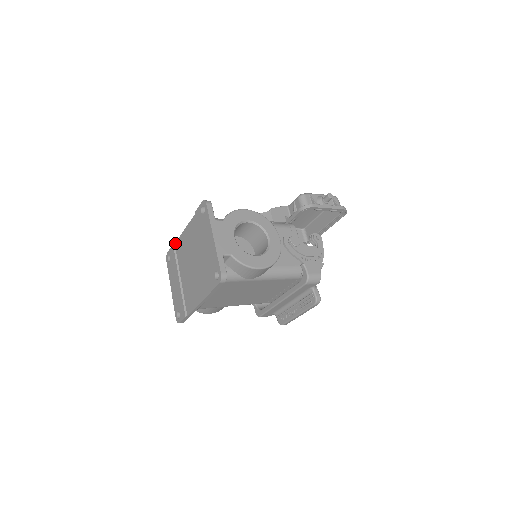
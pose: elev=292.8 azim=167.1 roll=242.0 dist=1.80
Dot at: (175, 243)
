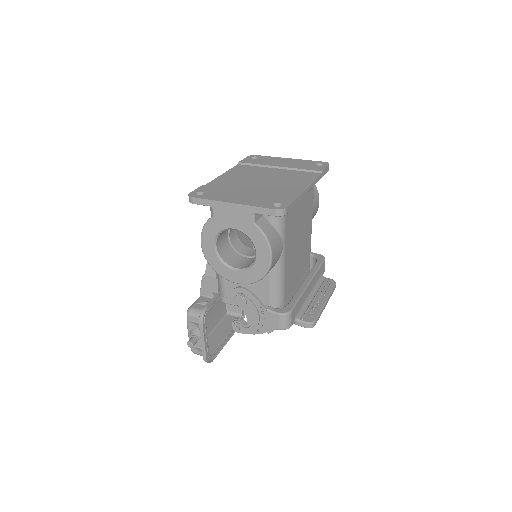
Dot at: (205, 185)
